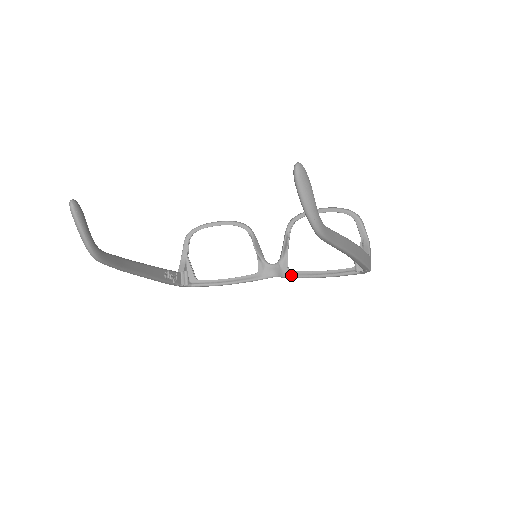
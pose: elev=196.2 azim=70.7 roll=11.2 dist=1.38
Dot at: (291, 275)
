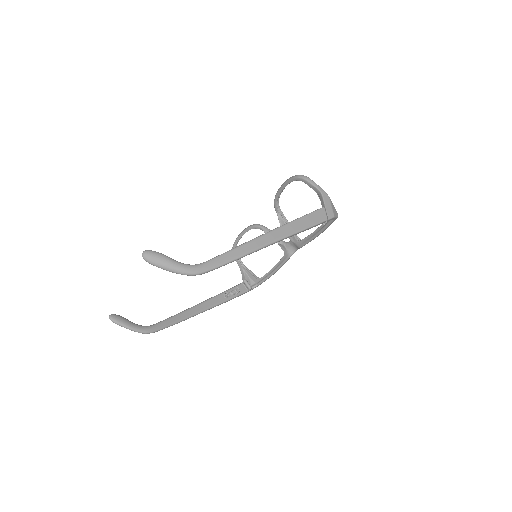
Dot at: (301, 245)
